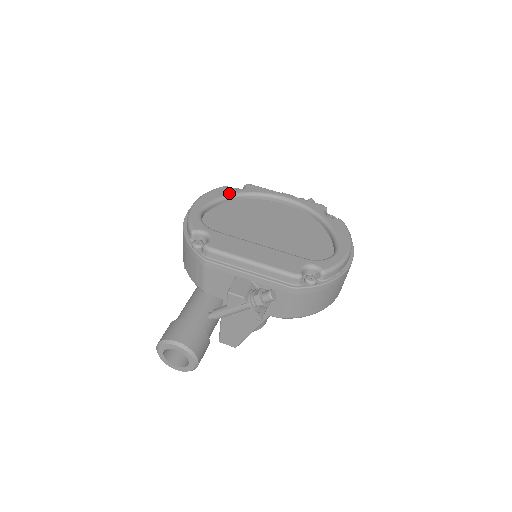
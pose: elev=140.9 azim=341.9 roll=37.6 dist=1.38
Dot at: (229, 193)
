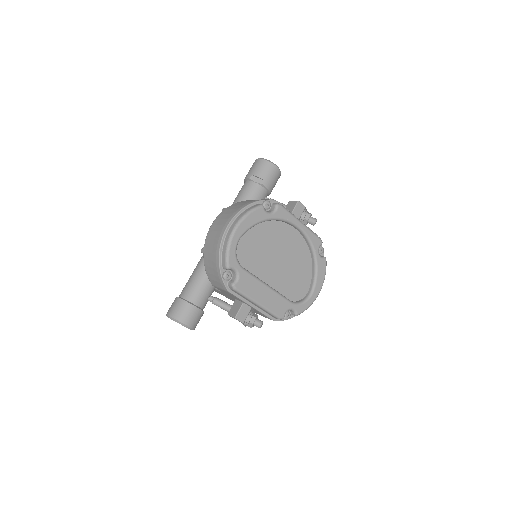
Dot at: (263, 218)
